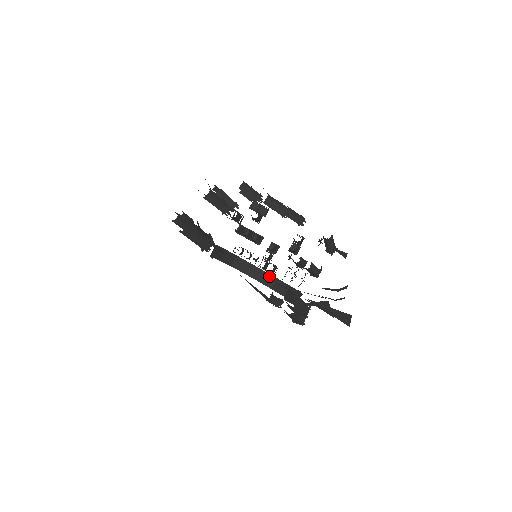
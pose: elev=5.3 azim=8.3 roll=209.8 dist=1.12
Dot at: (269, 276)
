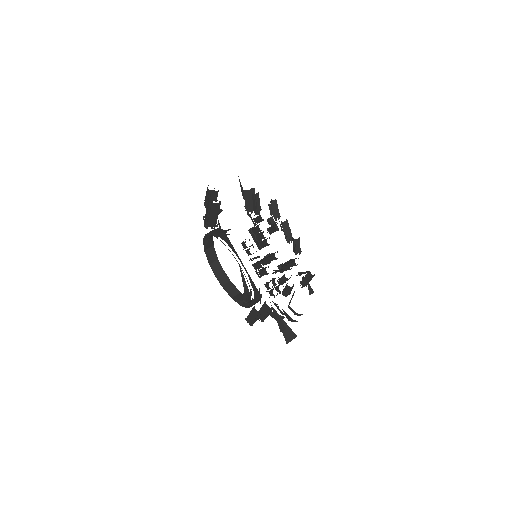
Dot at: (225, 275)
